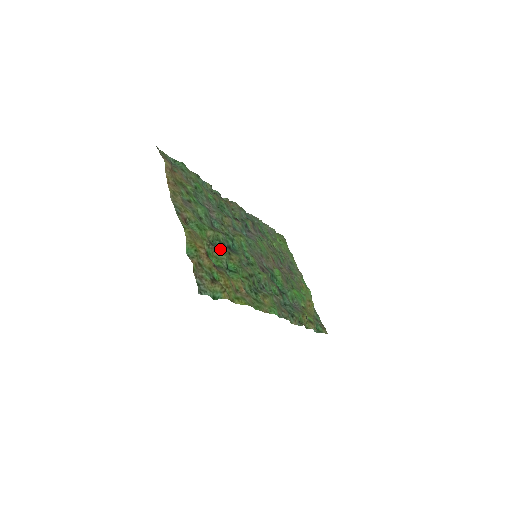
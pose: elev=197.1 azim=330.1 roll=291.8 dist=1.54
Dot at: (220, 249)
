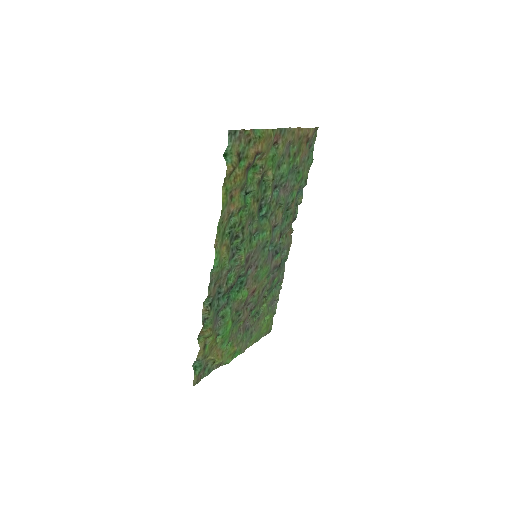
Dot at: (260, 187)
